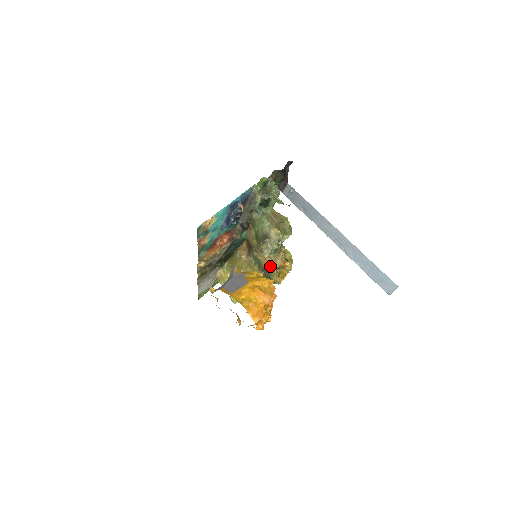
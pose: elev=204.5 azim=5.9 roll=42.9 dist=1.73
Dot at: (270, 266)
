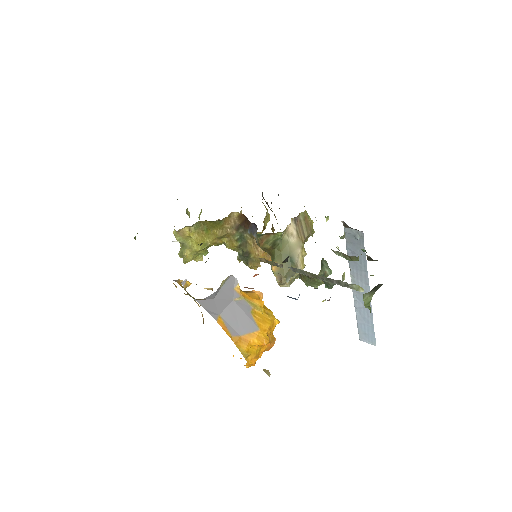
Dot at: (258, 257)
